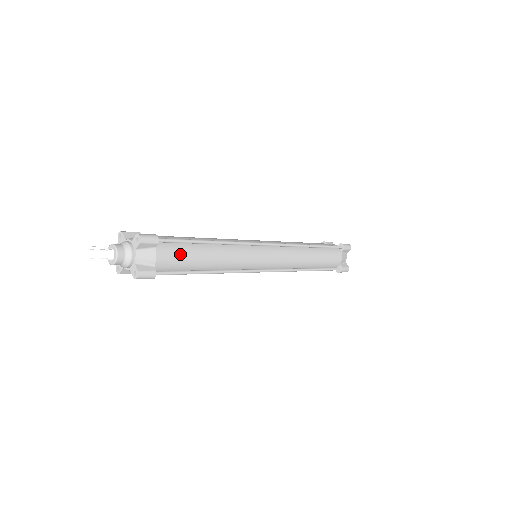
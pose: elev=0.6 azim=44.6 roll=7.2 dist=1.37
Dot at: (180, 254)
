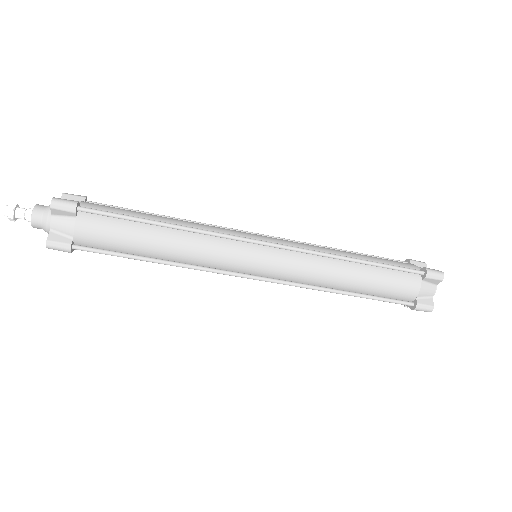
Dot at: (117, 208)
